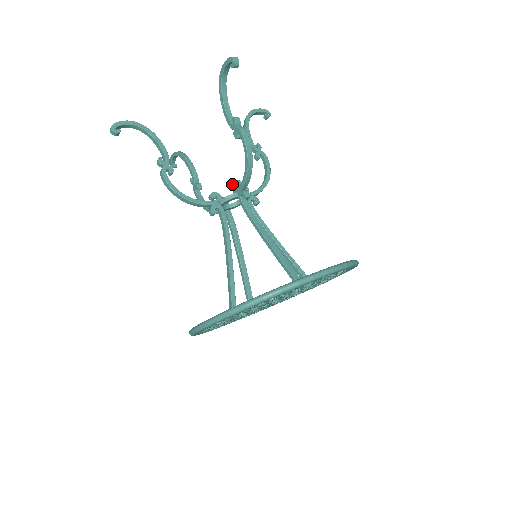
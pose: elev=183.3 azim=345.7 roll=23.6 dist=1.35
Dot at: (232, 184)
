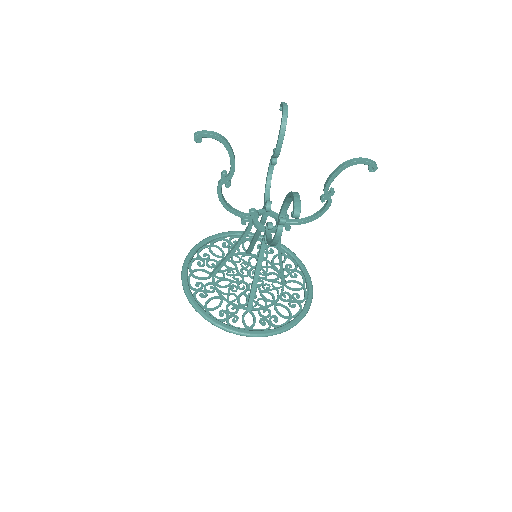
Dot at: (267, 222)
